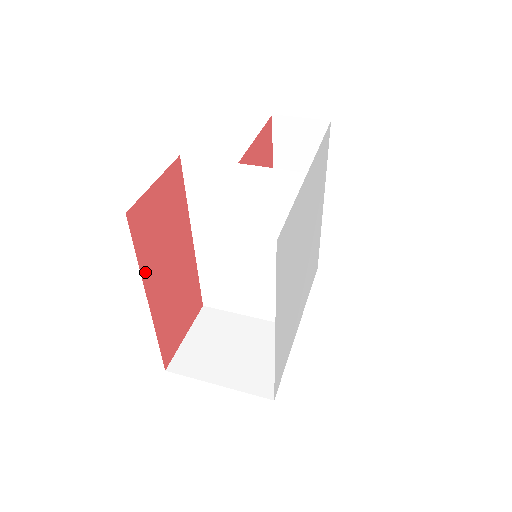
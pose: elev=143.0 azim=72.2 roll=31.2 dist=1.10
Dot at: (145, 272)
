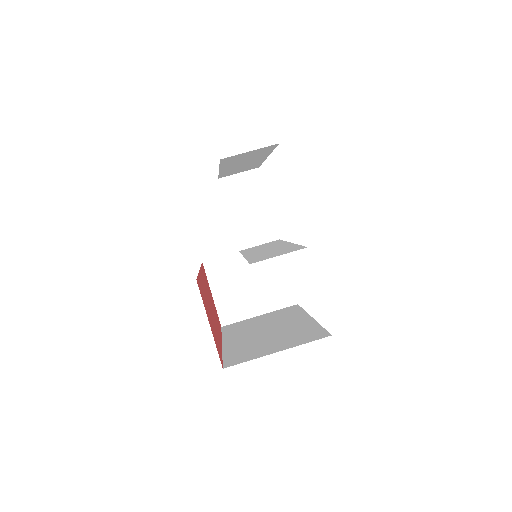
Dot at: (220, 346)
